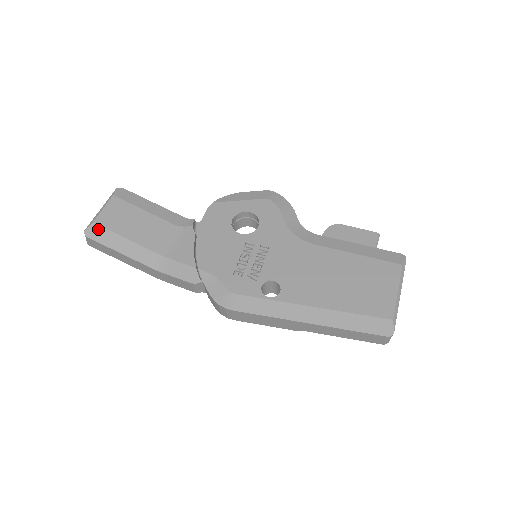
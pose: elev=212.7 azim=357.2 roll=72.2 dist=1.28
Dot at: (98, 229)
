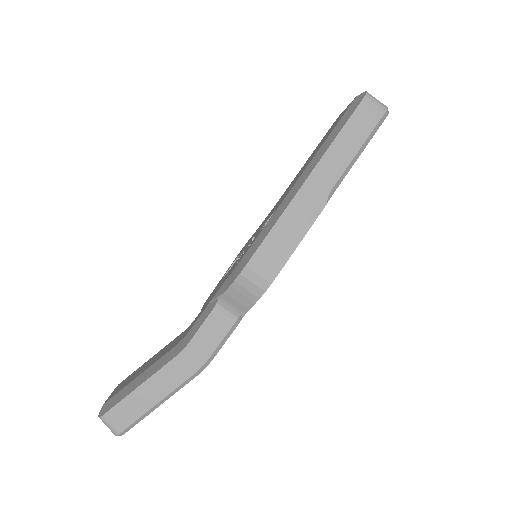
Dot at: (110, 401)
